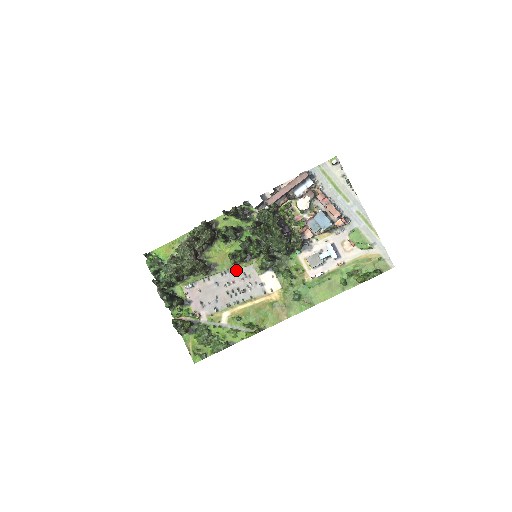
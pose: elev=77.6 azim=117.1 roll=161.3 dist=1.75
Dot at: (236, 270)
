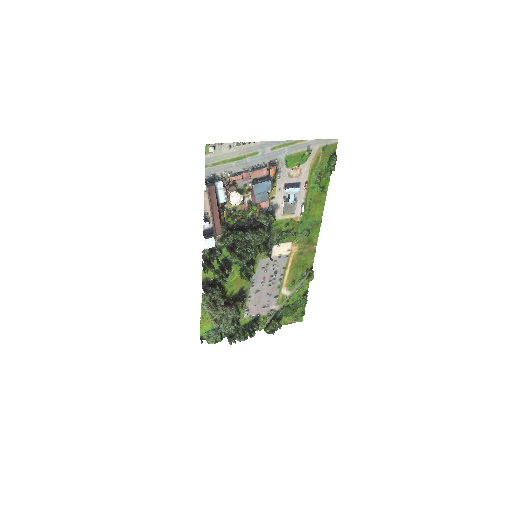
Dot at: (256, 274)
